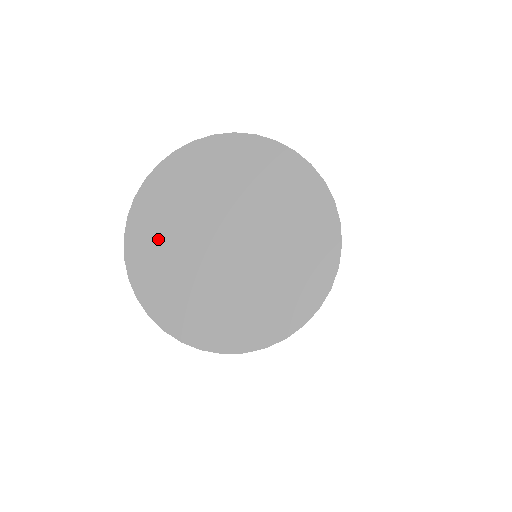
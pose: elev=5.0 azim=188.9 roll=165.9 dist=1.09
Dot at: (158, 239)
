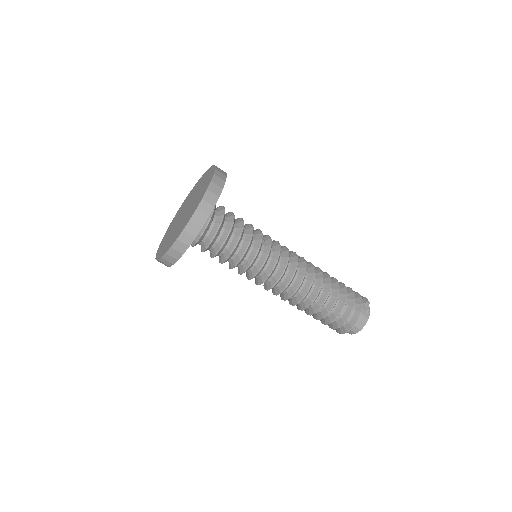
Dot at: (172, 225)
